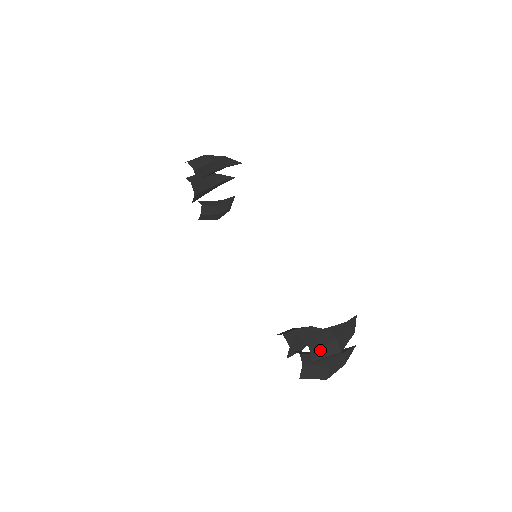
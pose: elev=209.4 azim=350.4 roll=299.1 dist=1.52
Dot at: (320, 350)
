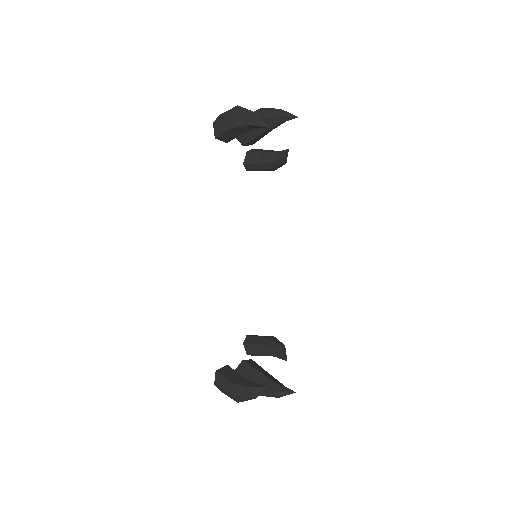
Dot at: (222, 390)
